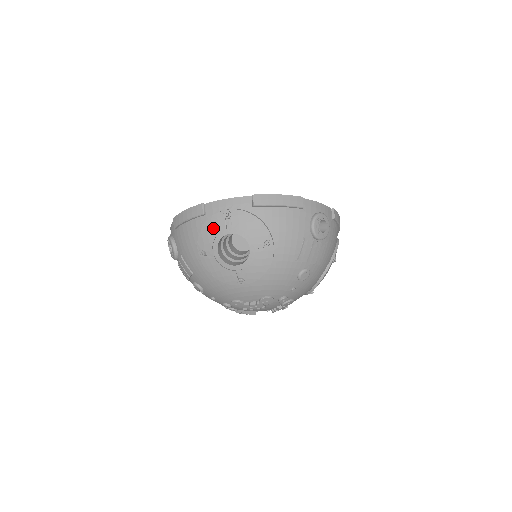
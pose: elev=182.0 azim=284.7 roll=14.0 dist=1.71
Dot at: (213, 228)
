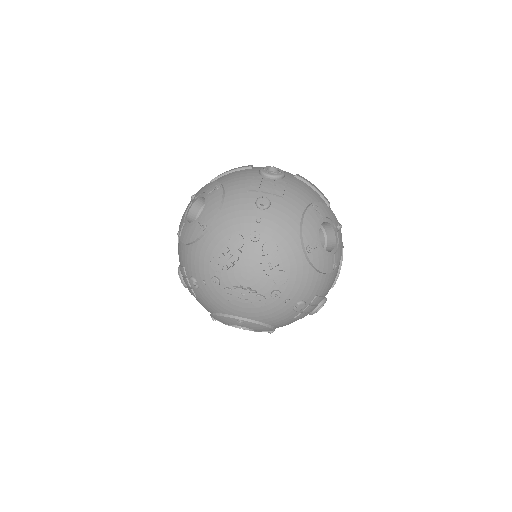
Dot at: (185, 211)
